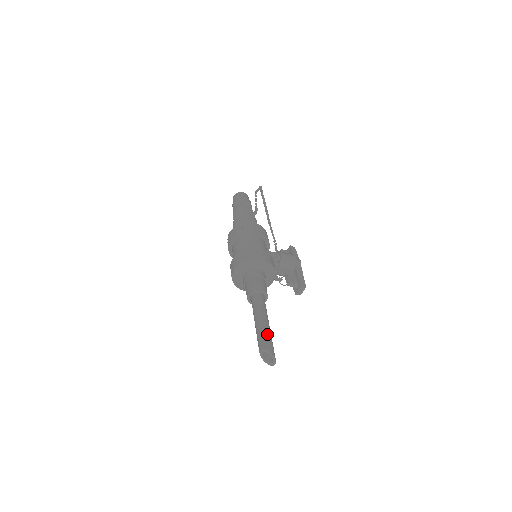
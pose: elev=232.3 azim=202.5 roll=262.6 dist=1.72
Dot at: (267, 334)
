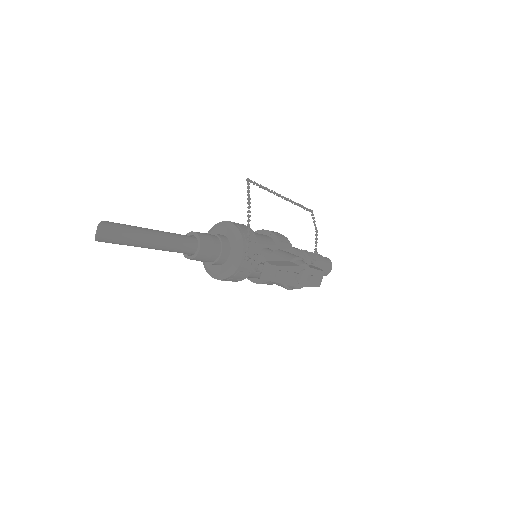
Dot at: occluded
